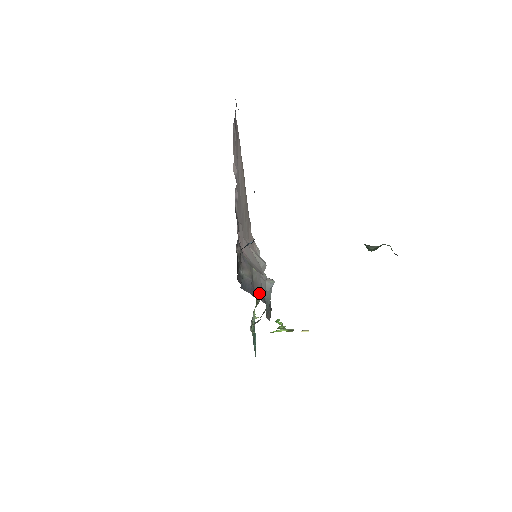
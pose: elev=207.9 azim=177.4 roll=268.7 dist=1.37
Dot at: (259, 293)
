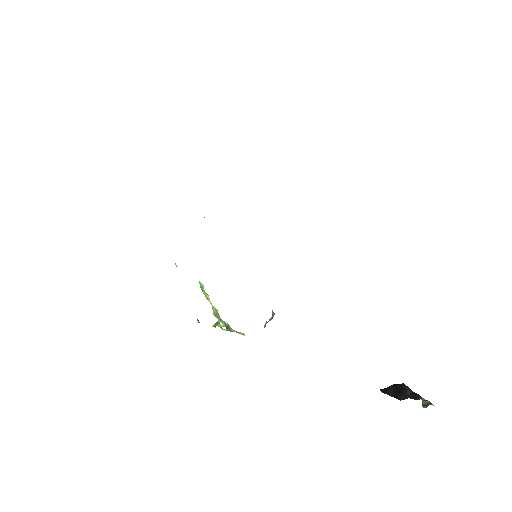
Dot at: occluded
